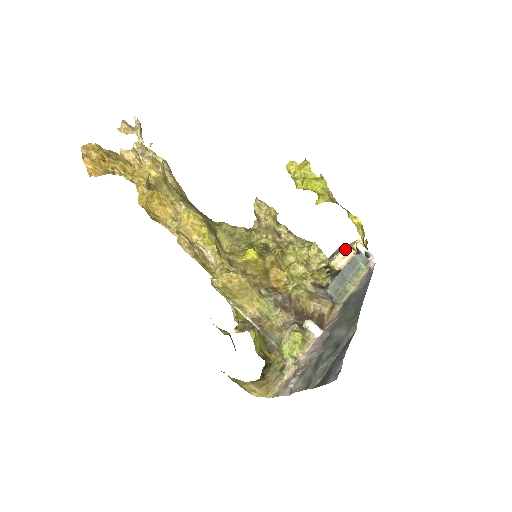
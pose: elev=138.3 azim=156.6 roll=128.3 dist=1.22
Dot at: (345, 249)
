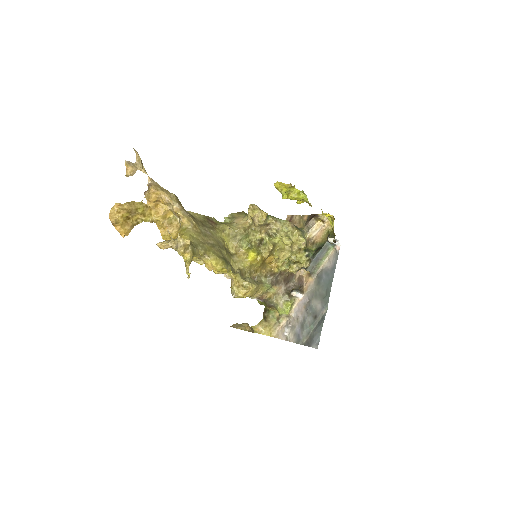
Dot at: (317, 224)
